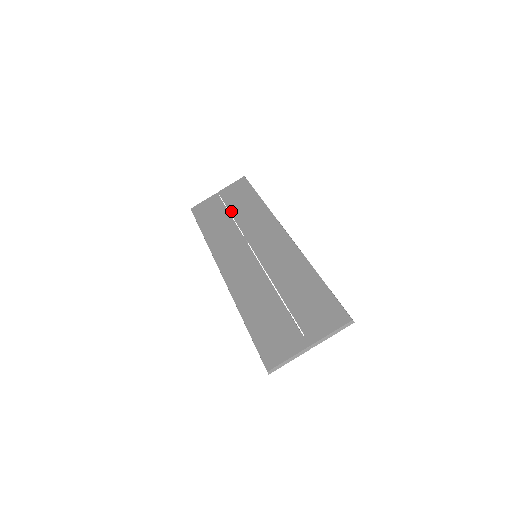
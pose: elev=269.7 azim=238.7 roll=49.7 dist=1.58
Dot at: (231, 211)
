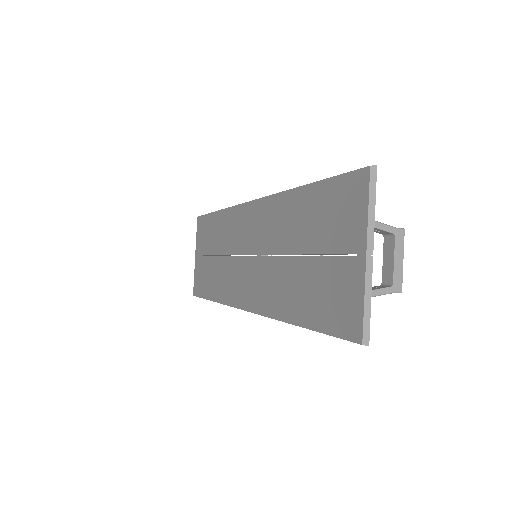
Dot at: (211, 253)
